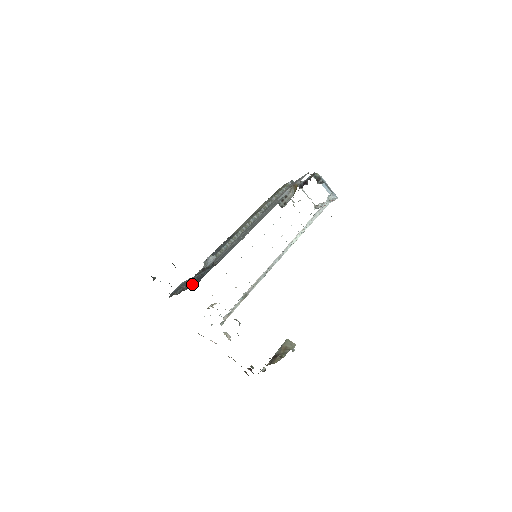
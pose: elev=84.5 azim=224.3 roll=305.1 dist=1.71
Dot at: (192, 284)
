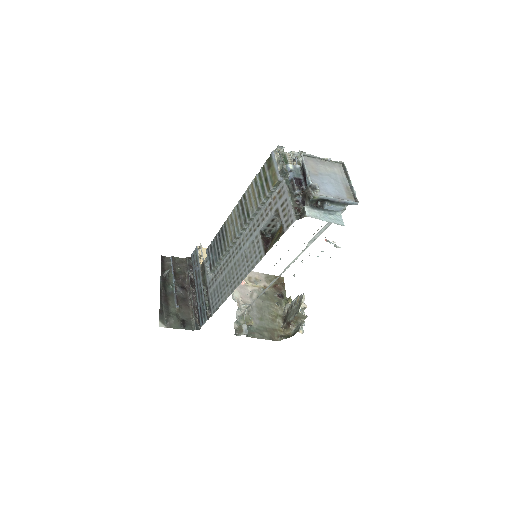
Dot at: (198, 310)
